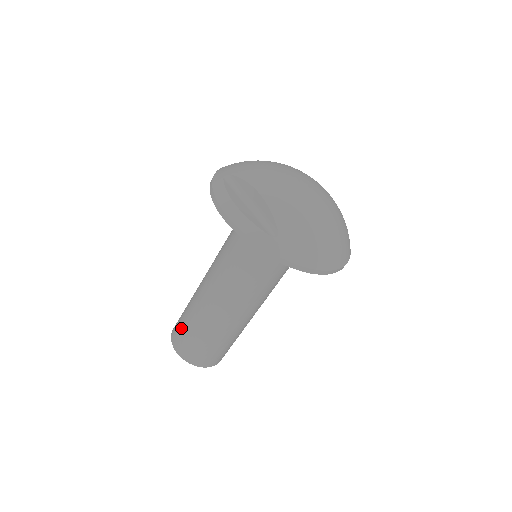
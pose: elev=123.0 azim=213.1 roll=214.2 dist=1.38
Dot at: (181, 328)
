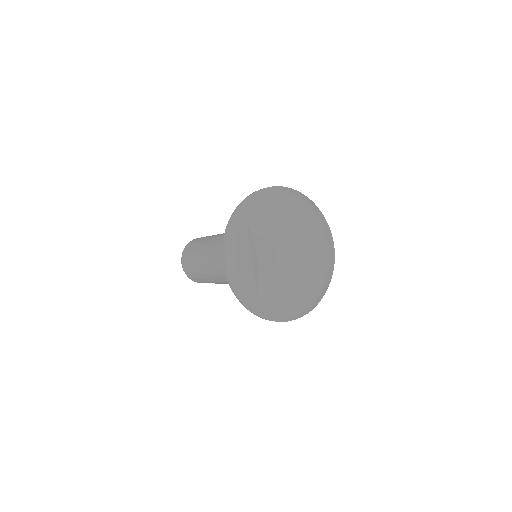
Dot at: (189, 257)
